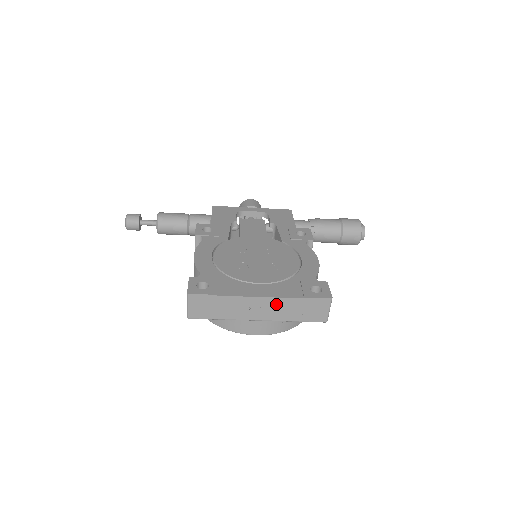
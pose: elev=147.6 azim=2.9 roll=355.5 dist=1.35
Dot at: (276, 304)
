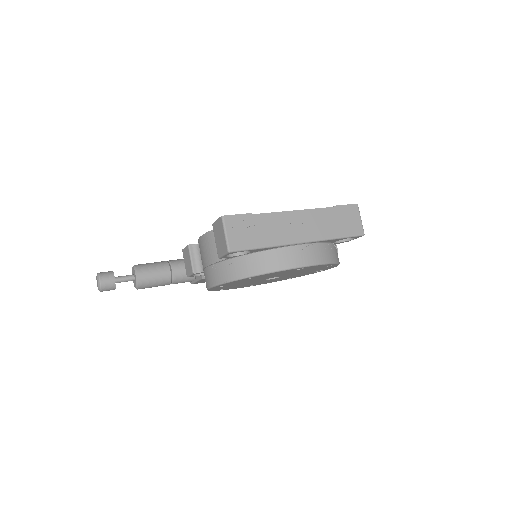
Dot at: (312, 218)
